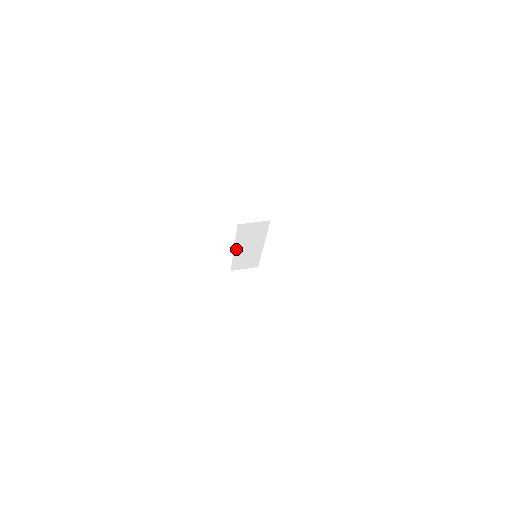
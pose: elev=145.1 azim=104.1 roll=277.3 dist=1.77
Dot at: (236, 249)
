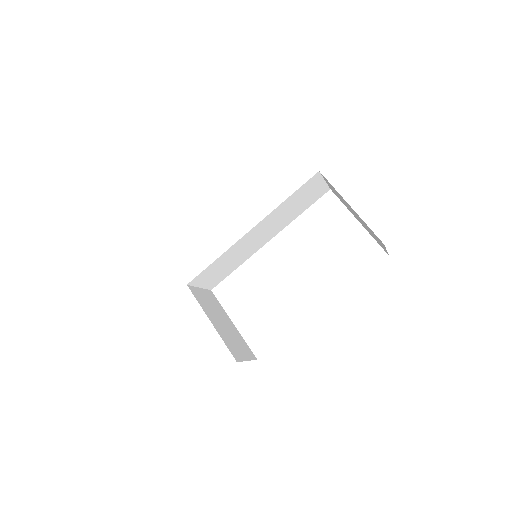
Dot at: (252, 230)
